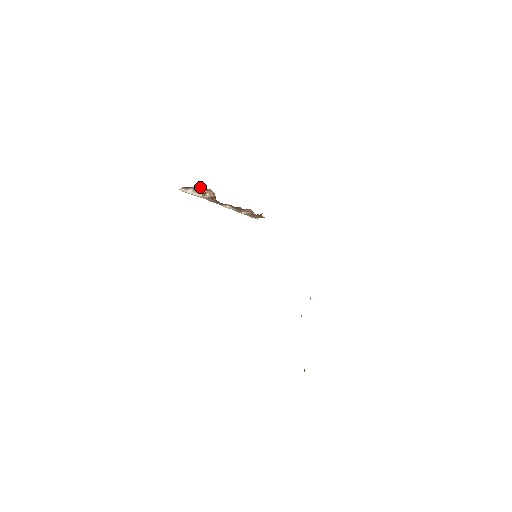
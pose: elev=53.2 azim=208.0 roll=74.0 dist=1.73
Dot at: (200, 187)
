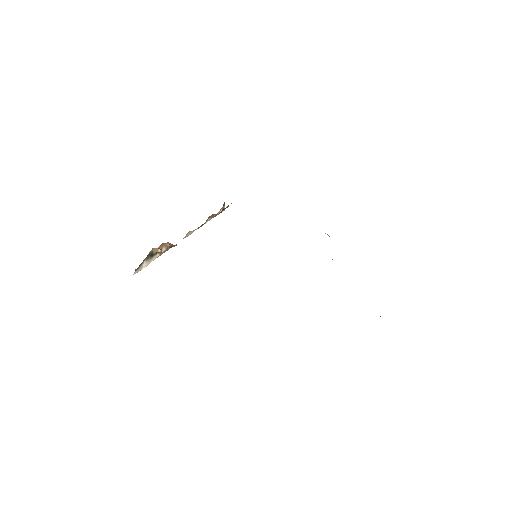
Dot at: (151, 251)
